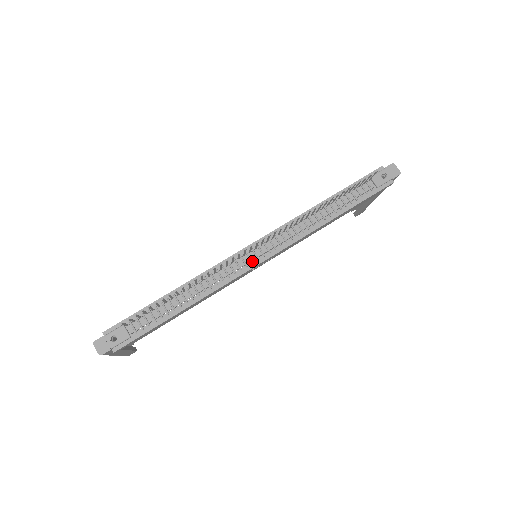
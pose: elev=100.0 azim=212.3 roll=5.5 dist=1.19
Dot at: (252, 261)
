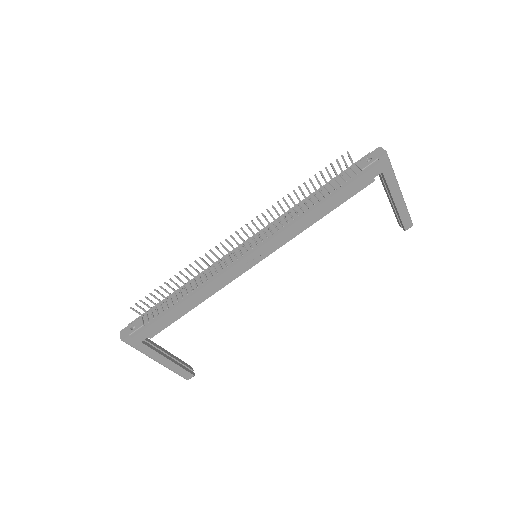
Dot at: (242, 254)
